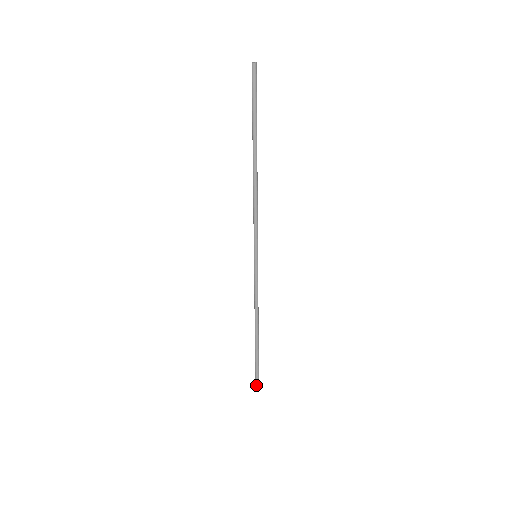
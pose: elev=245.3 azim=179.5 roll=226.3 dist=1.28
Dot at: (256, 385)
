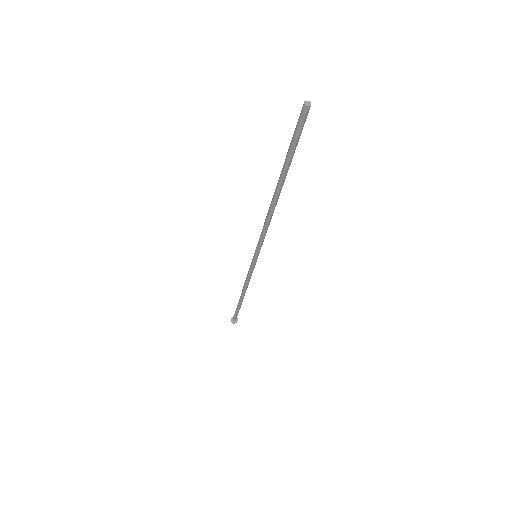
Dot at: (233, 320)
